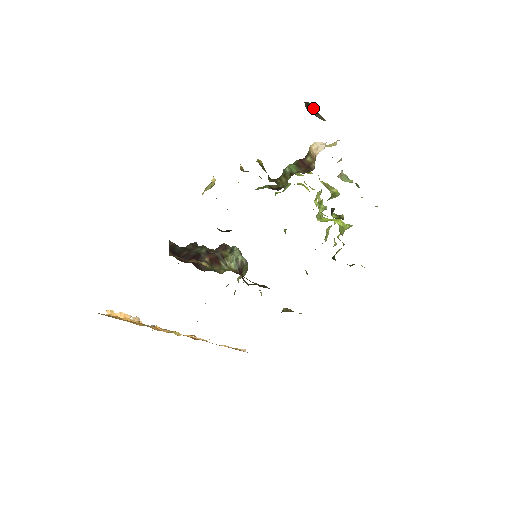
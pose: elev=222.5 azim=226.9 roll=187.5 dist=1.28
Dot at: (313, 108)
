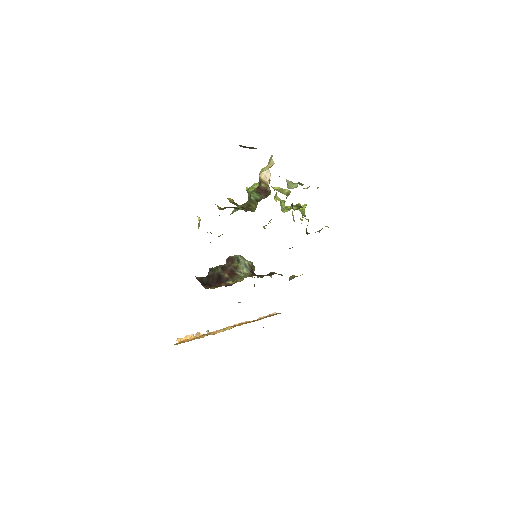
Dot at: (247, 147)
